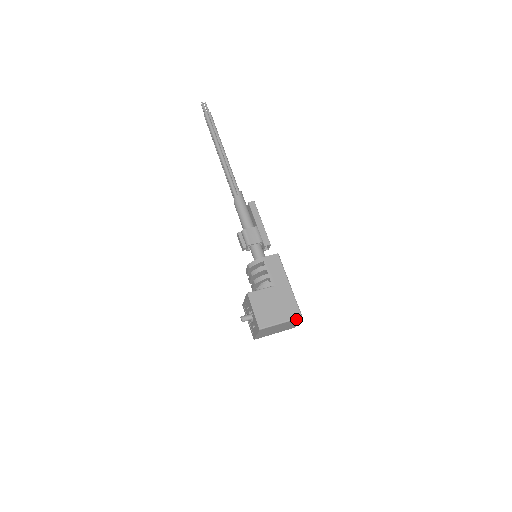
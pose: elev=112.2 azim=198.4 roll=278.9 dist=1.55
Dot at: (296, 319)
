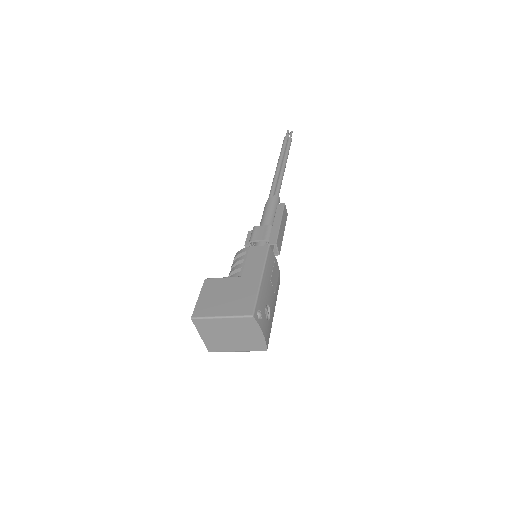
Dot at: (244, 317)
